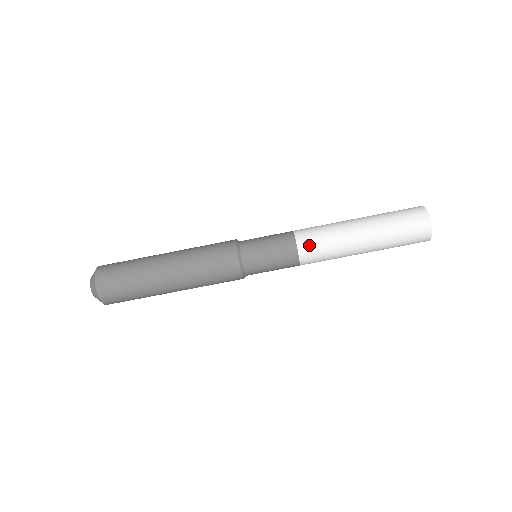
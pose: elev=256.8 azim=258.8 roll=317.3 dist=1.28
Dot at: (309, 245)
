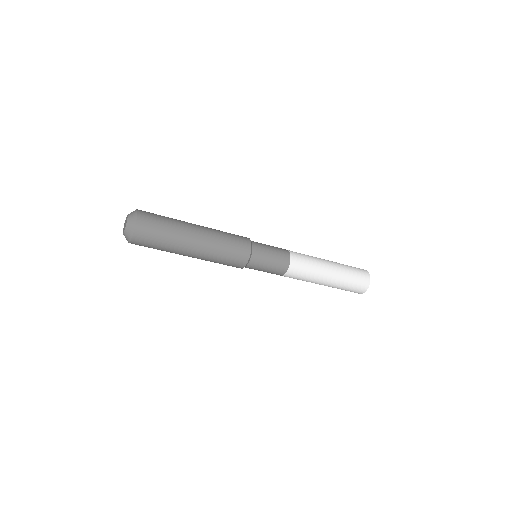
Dot at: (297, 267)
